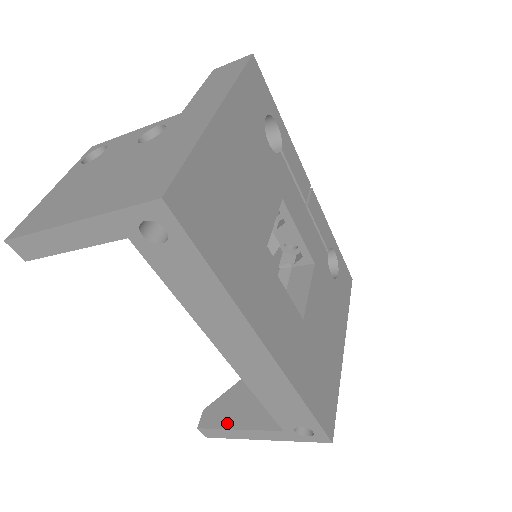
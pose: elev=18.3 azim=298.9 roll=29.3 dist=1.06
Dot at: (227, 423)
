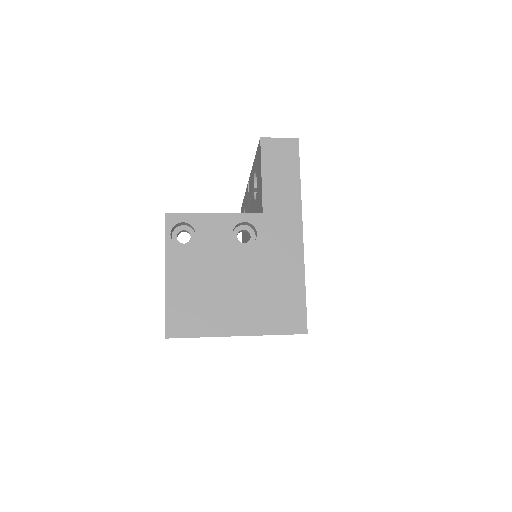
Dot at: occluded
